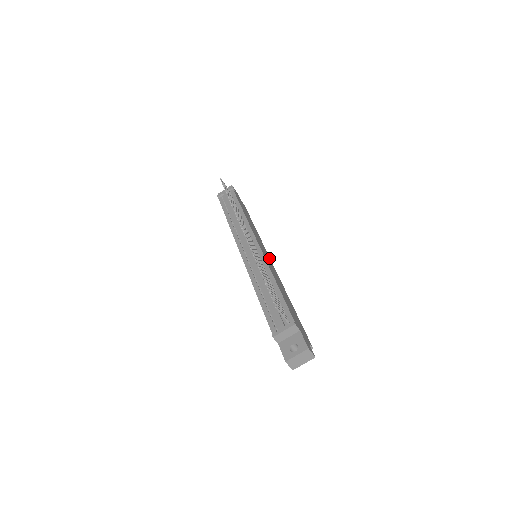
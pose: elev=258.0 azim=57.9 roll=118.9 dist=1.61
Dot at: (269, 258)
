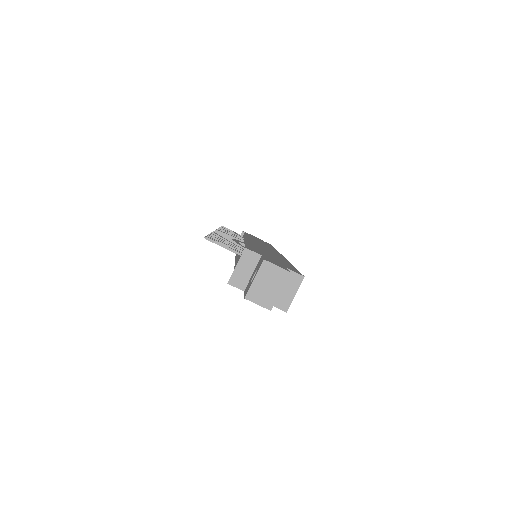
Dot at: (276, 252)
